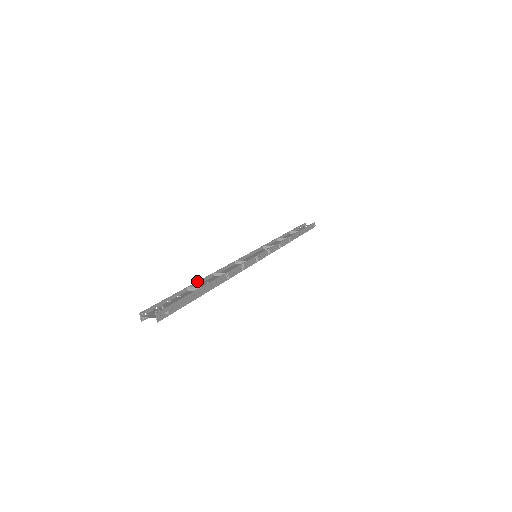
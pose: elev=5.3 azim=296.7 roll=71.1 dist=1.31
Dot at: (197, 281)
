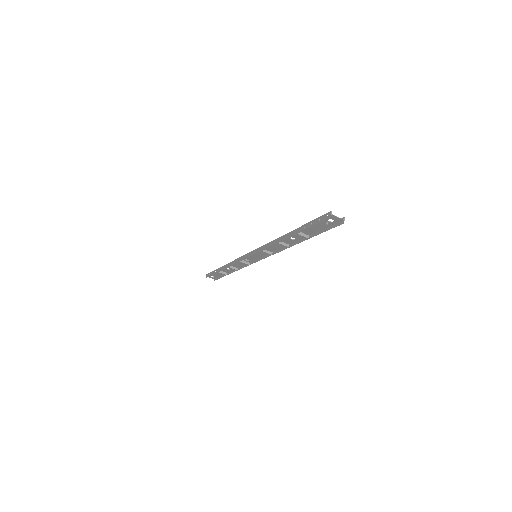
Dot at: (291, 231)
